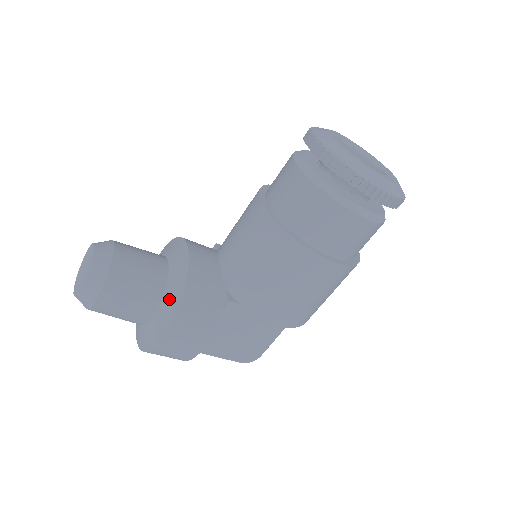
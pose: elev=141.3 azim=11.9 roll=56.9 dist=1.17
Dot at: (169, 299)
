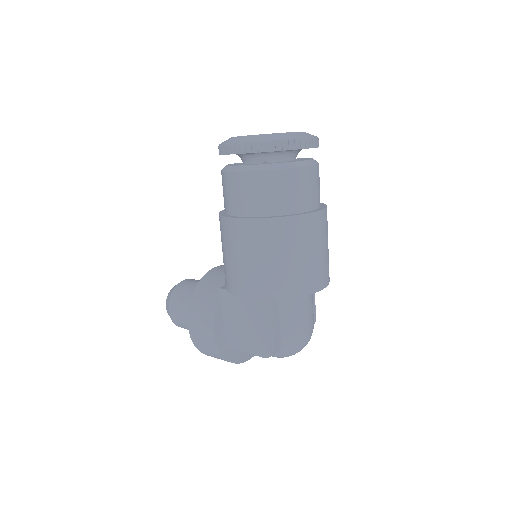
Dot at: occluded
